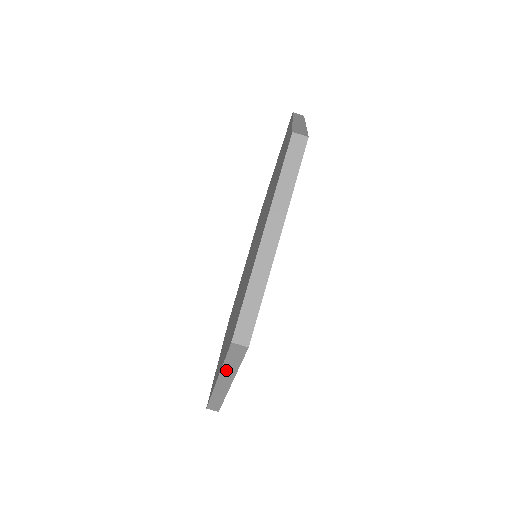
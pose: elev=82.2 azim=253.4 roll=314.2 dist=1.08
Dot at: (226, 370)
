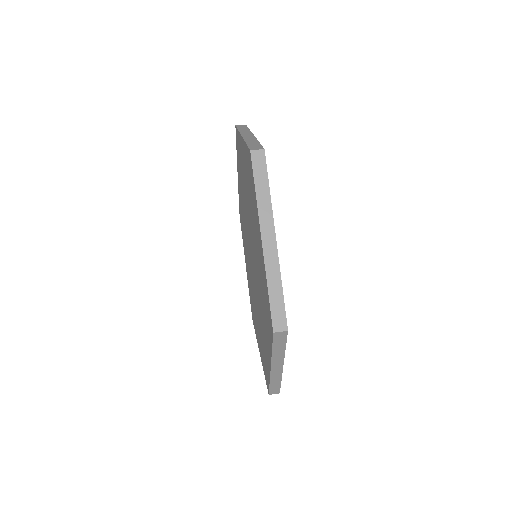
Dot at: (276, 356)
